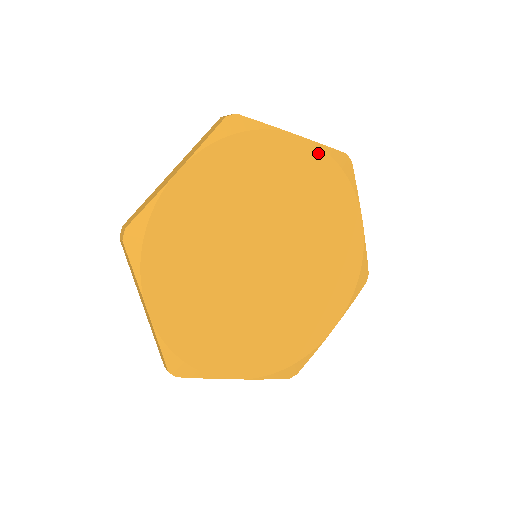
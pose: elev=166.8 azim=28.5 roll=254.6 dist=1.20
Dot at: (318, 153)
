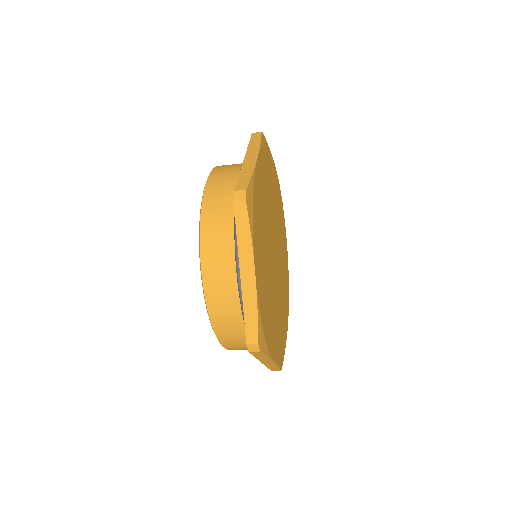
Dot at: (278, 183)
